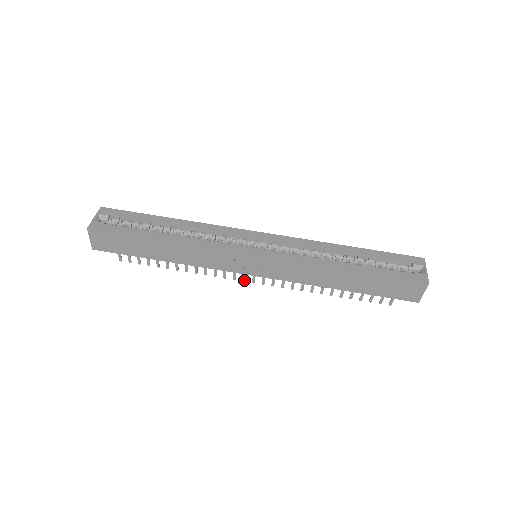
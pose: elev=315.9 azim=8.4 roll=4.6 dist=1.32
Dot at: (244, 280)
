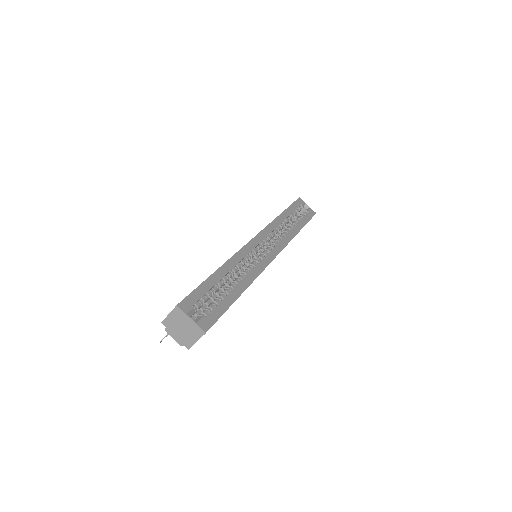
Dot at: occluded
